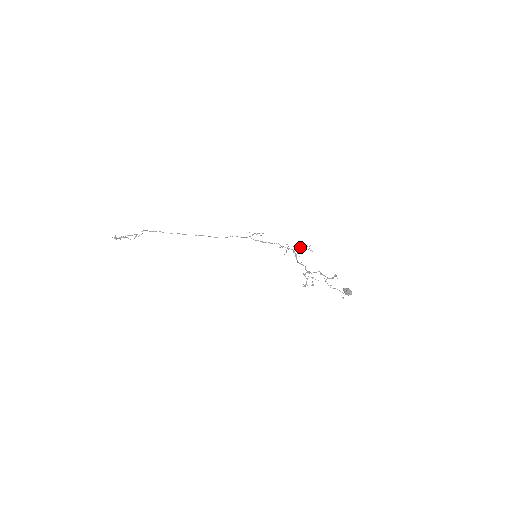
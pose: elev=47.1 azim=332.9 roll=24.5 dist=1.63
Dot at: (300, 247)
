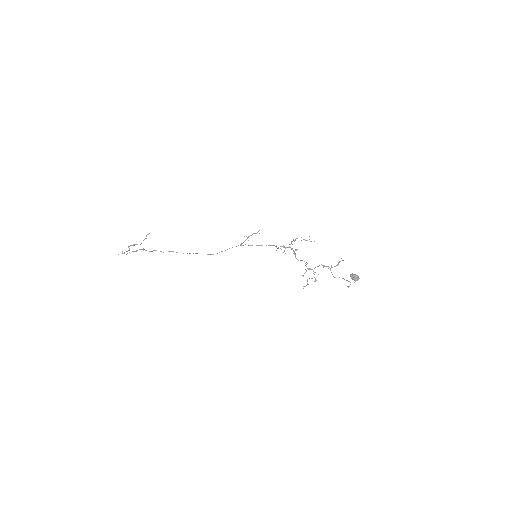
Dot at: occluded
